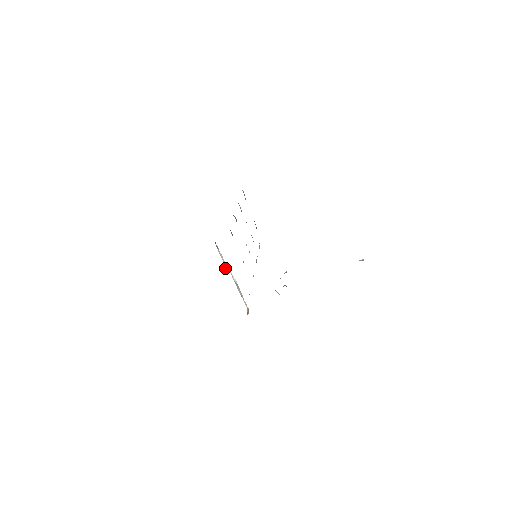
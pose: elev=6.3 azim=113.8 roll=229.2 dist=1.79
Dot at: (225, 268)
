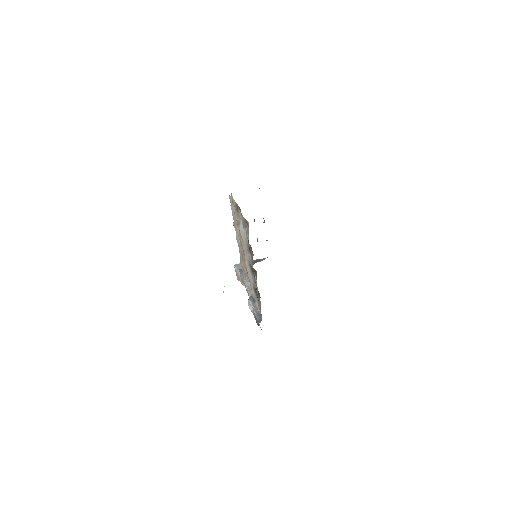
Dot at: (252, 312)
